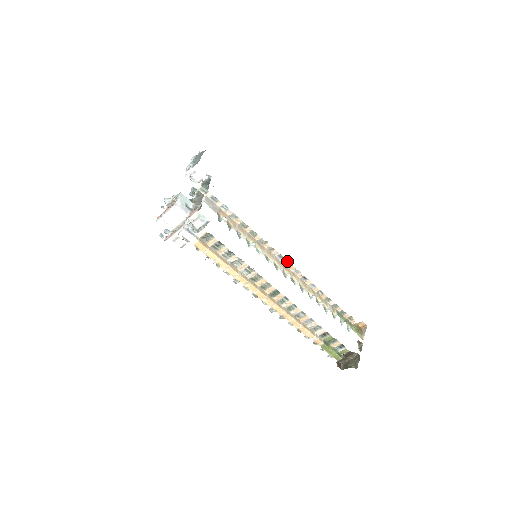
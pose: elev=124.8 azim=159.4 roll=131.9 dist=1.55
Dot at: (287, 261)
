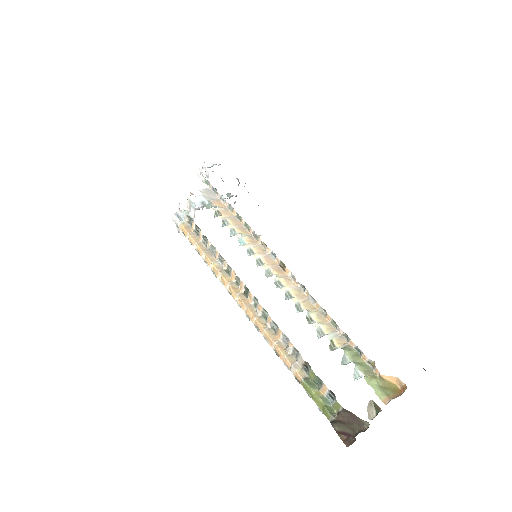
Dot at: (281, 261)
